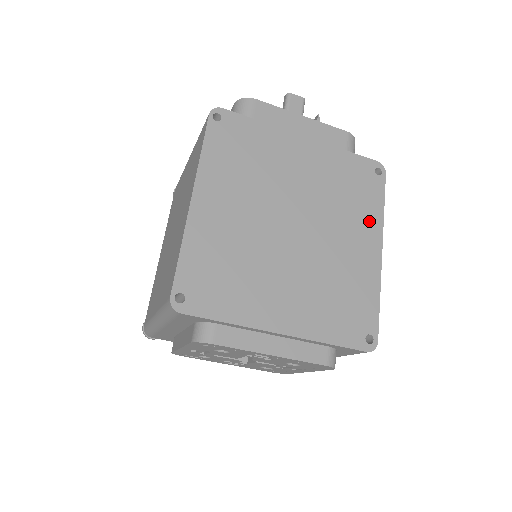
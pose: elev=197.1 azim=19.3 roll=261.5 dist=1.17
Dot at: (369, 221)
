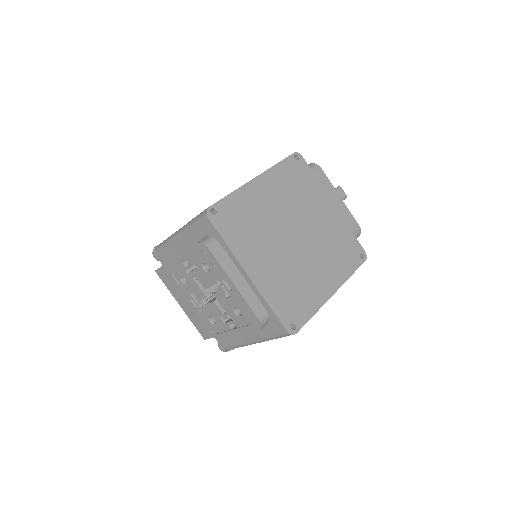
Dot at: (338, 273)
